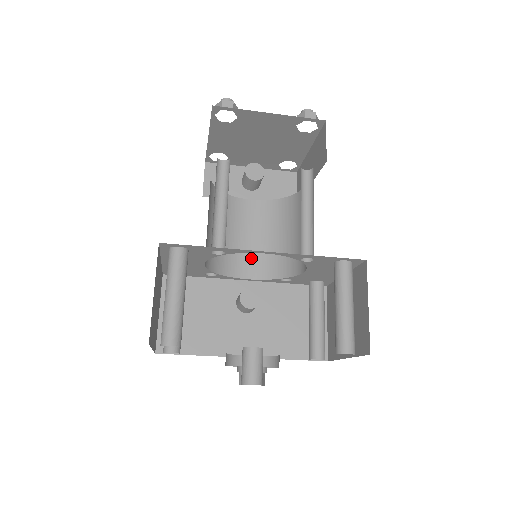
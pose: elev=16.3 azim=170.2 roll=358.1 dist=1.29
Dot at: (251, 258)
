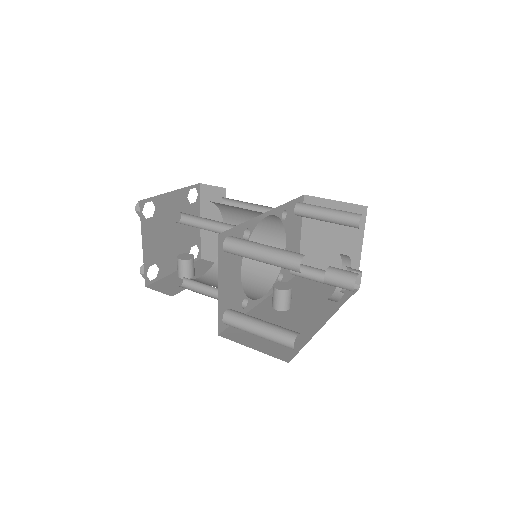
Dot at: (247, 290)
